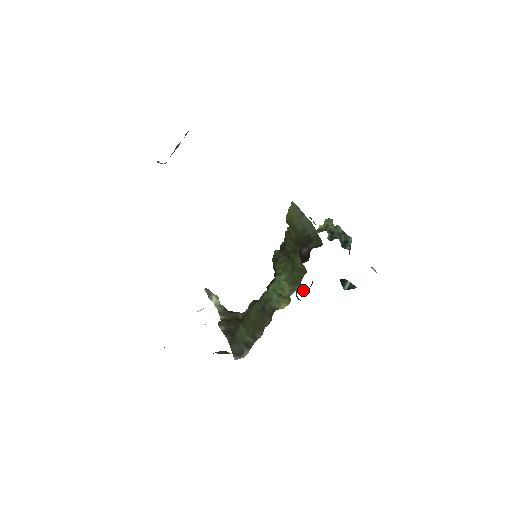
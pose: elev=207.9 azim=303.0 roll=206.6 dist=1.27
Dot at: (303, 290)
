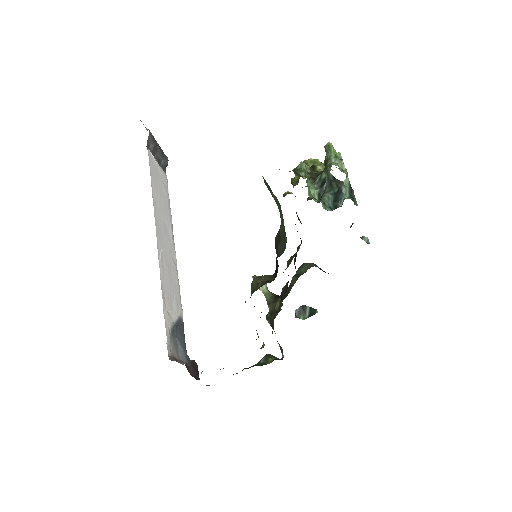
Dot at: occluded
